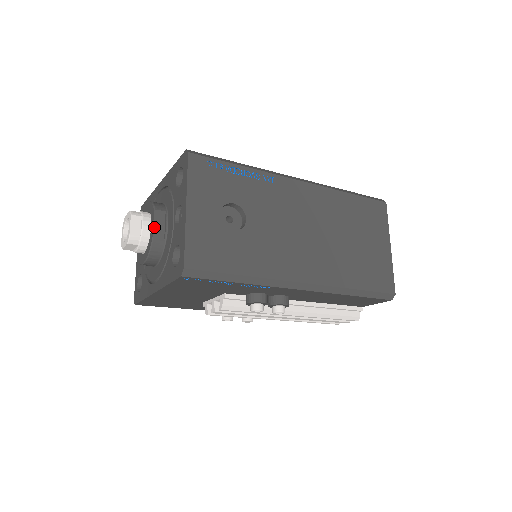
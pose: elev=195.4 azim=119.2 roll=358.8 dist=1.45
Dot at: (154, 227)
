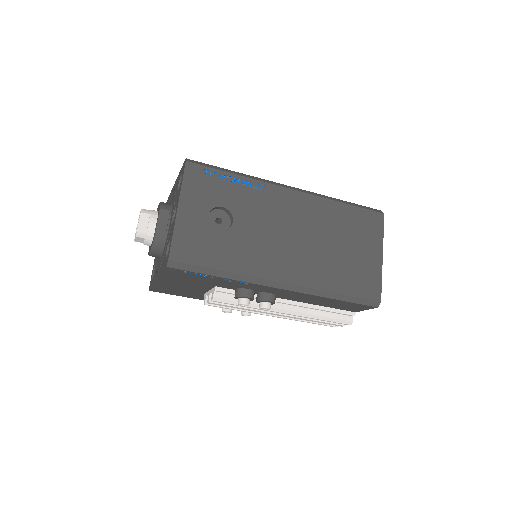
Dot at: (158, 224)
